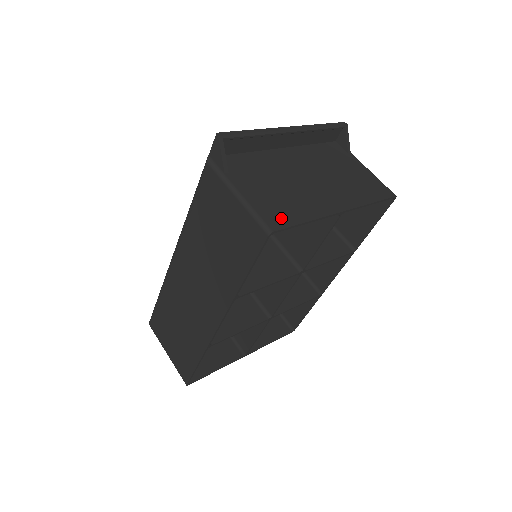
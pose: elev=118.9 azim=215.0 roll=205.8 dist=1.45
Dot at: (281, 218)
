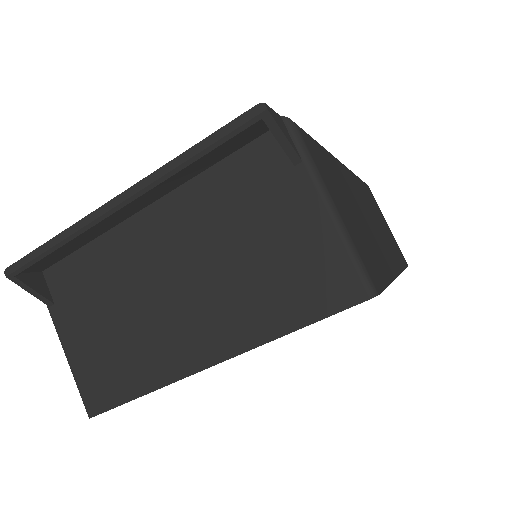
Dot at: (105, 392)
